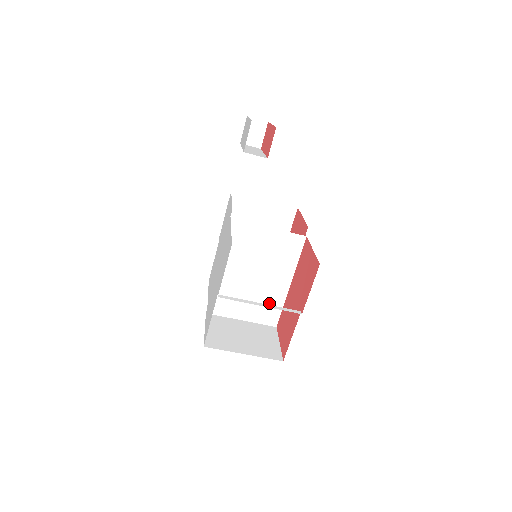
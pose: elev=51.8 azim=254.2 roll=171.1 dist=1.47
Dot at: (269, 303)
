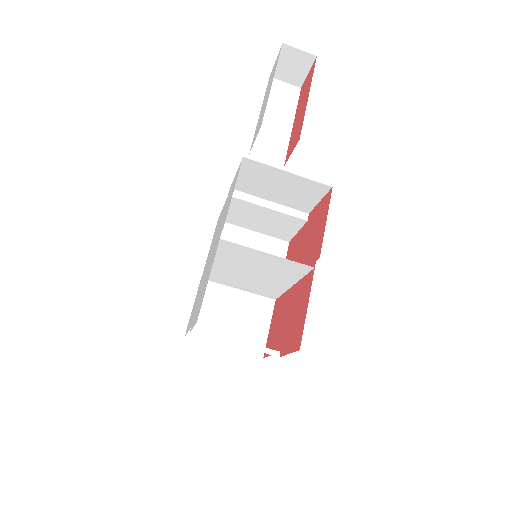
Dot at: (268, 288)
